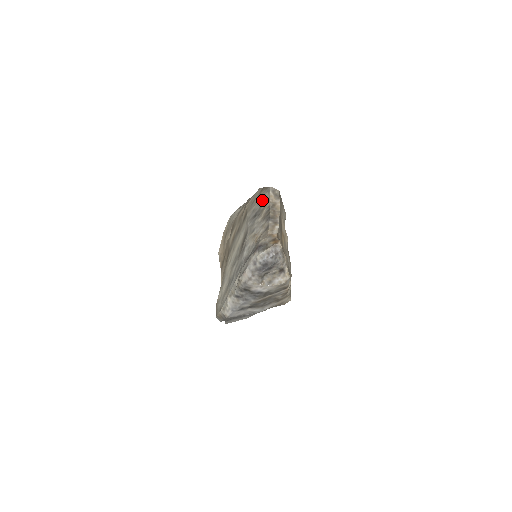
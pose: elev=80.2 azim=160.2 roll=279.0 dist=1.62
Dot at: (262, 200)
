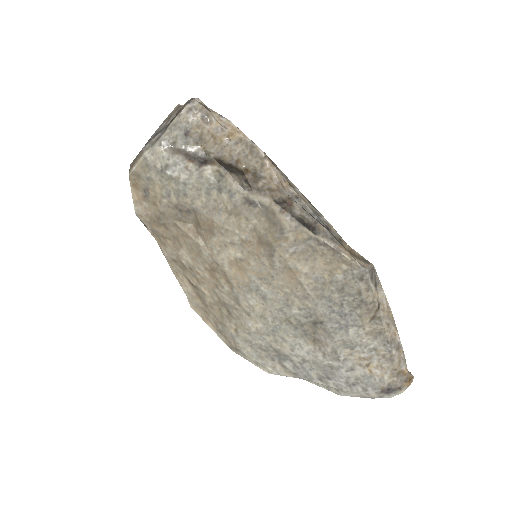
Dot at: (353, 294)
